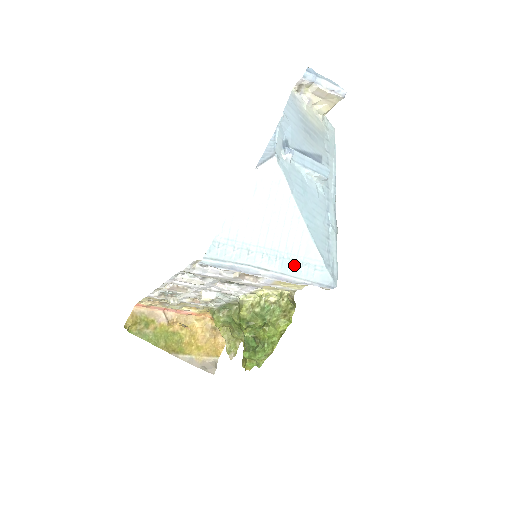
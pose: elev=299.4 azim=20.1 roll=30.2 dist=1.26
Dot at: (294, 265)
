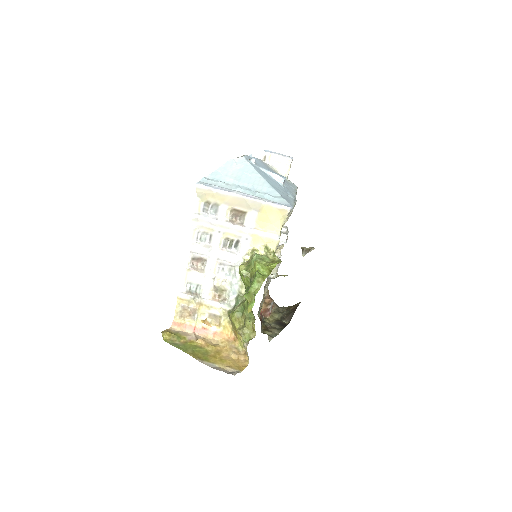
Dot at: (259, 193)
